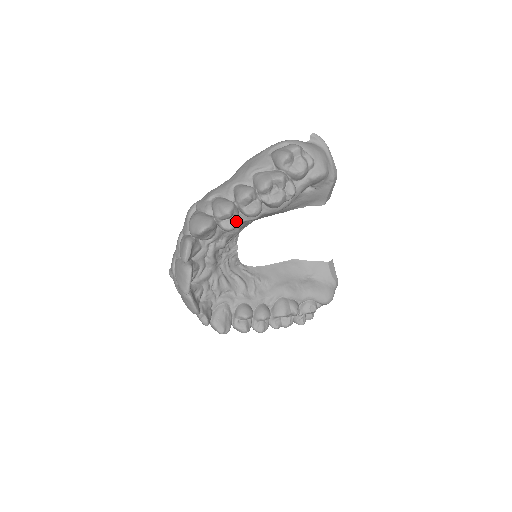
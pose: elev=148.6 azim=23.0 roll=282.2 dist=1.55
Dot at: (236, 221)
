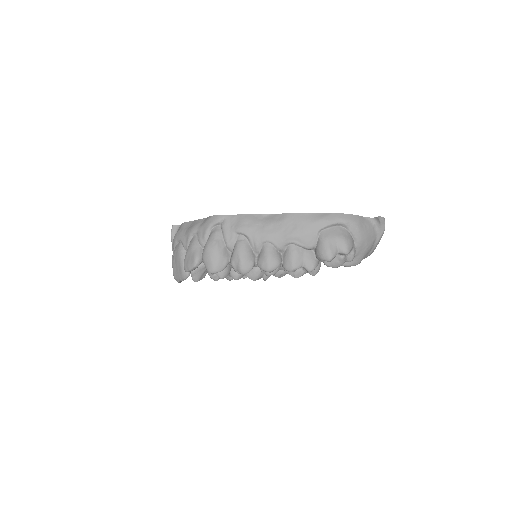
Dot at: occluded
